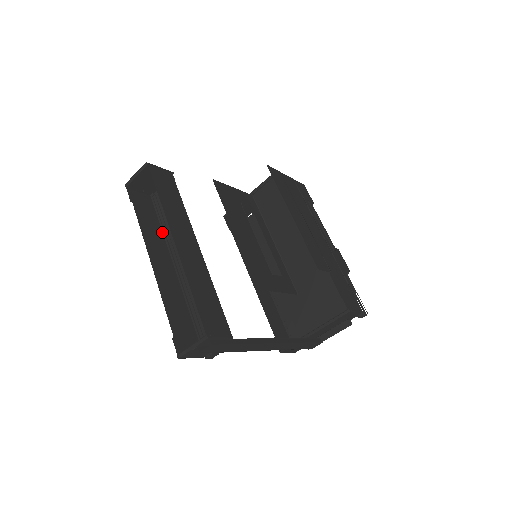
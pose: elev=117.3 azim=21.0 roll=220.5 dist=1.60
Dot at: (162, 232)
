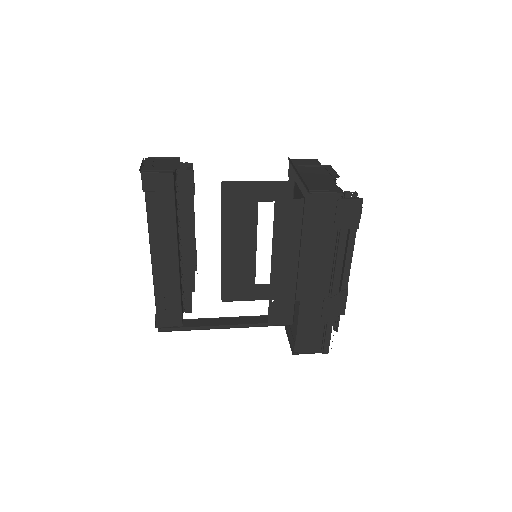
Dot at: (177, 205)
